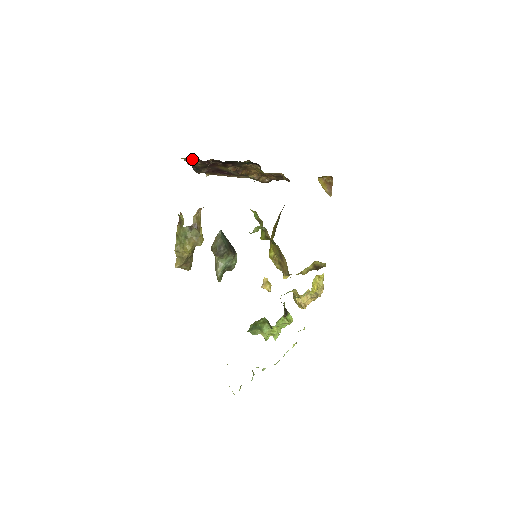
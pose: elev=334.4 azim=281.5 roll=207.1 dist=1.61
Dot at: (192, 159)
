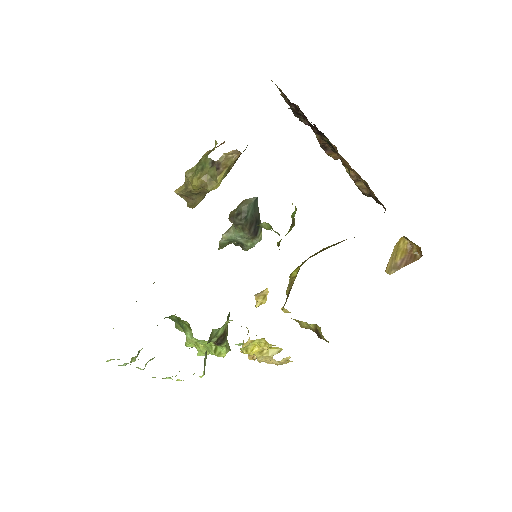
Dot at: occluded
